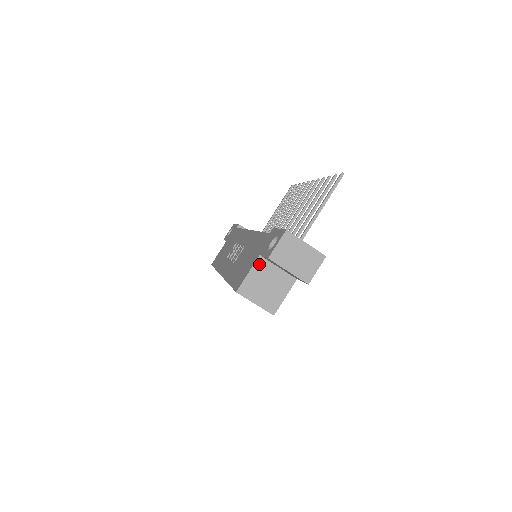
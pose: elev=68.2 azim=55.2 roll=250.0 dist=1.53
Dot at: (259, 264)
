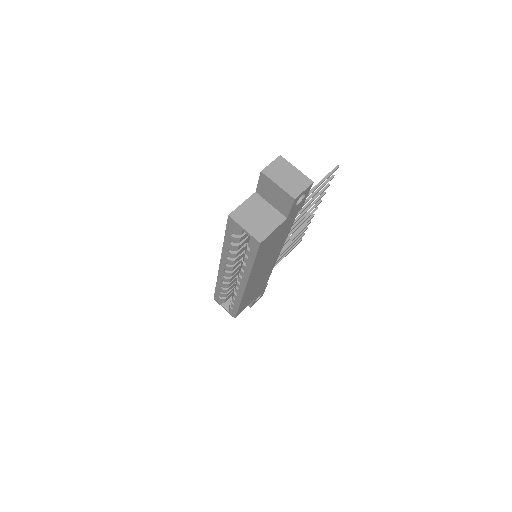
Dot at: (254, 198)
